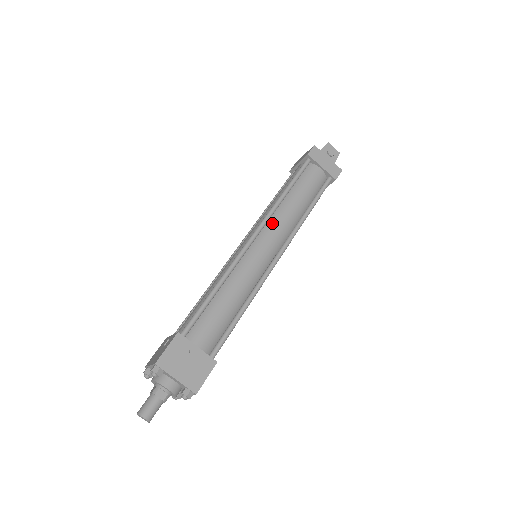
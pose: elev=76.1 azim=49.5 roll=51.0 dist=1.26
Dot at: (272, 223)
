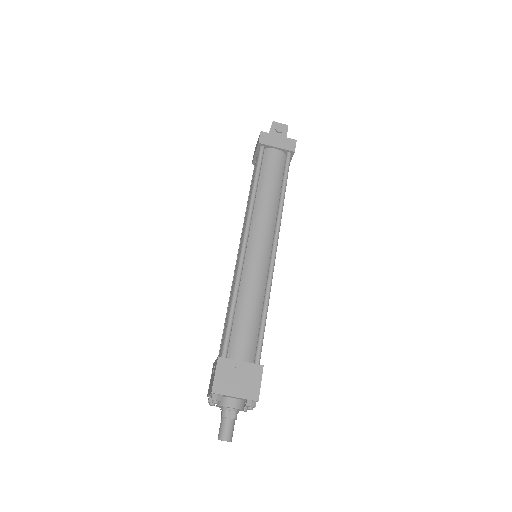
Dot at: (255, 221)
